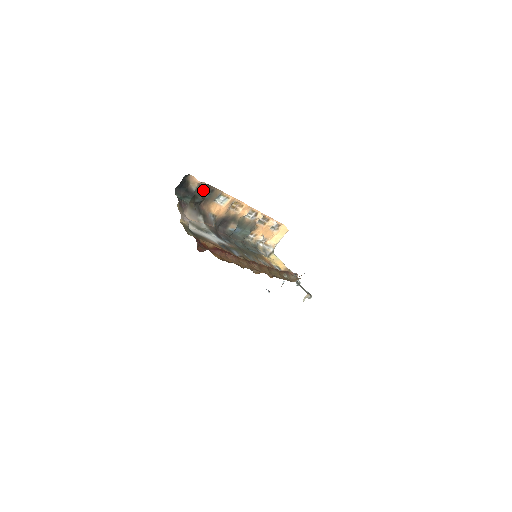
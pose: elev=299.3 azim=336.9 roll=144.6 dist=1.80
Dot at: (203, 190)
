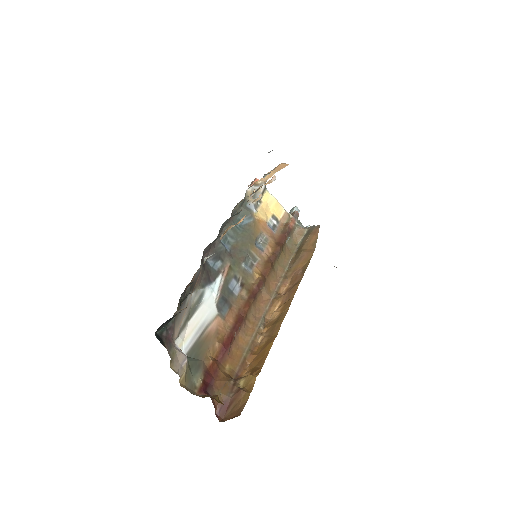
Dot at: occluded
